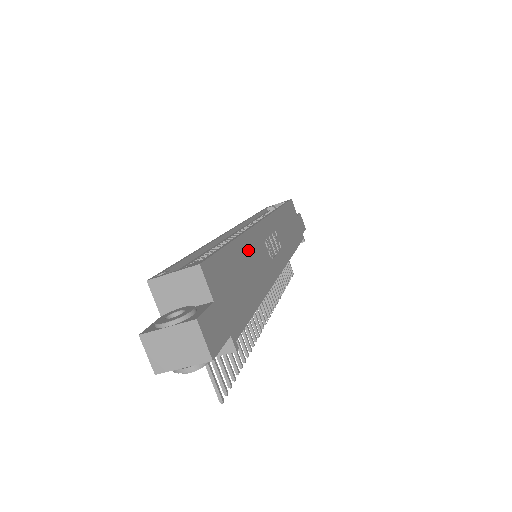
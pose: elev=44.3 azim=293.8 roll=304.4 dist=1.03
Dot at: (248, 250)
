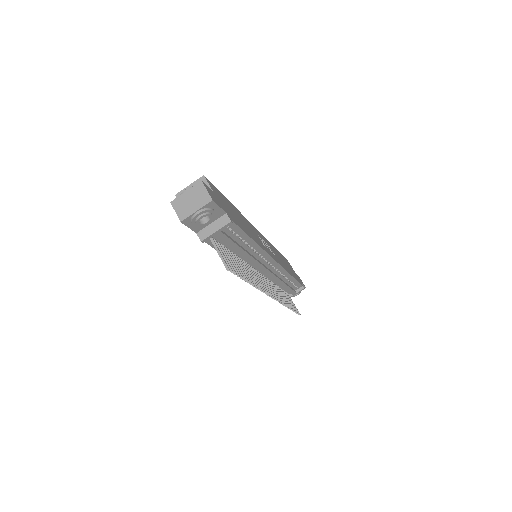
Dot at: (242, 218)
